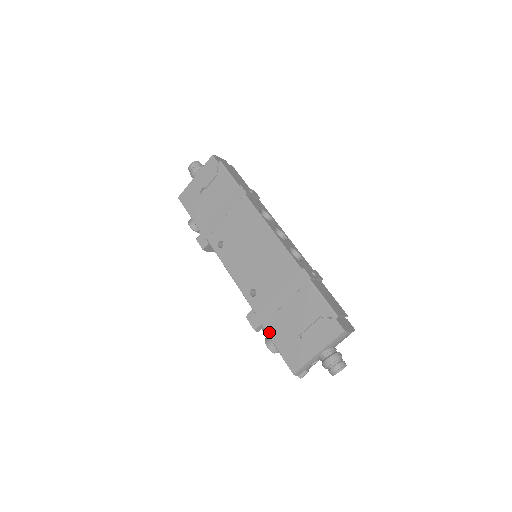
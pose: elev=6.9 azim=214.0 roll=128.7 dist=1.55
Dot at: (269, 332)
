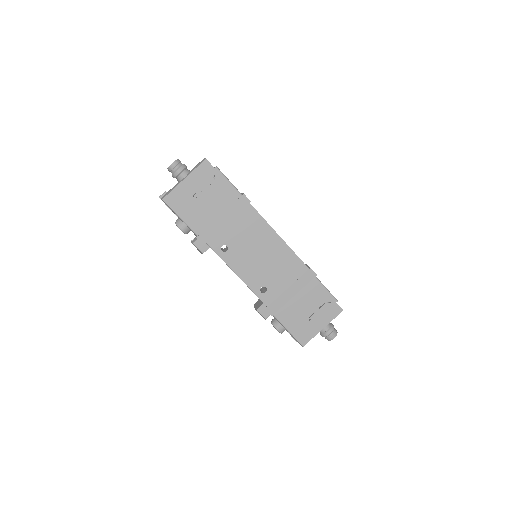
Dot at: (281, 319)
